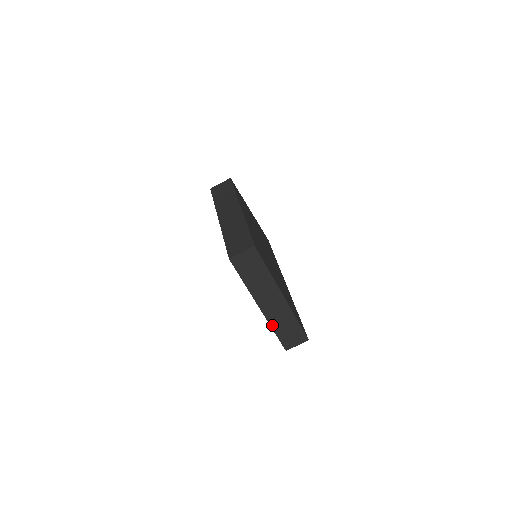
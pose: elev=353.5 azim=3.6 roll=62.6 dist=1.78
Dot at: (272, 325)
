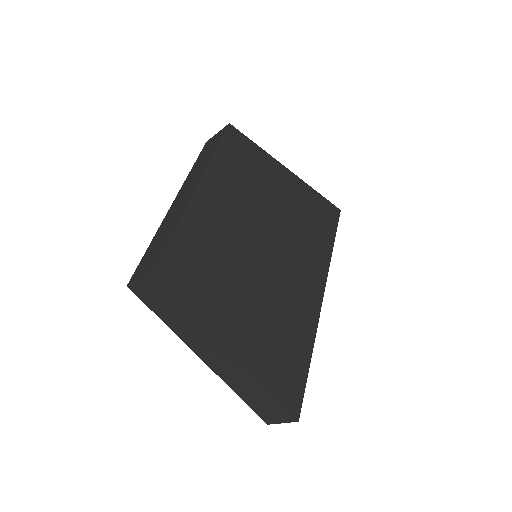
Dot at: (232, 386)
